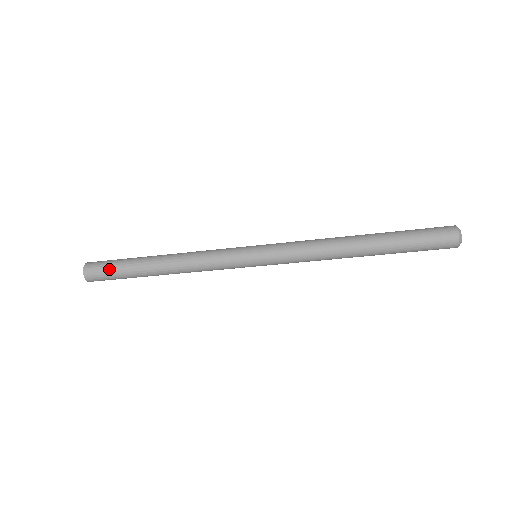
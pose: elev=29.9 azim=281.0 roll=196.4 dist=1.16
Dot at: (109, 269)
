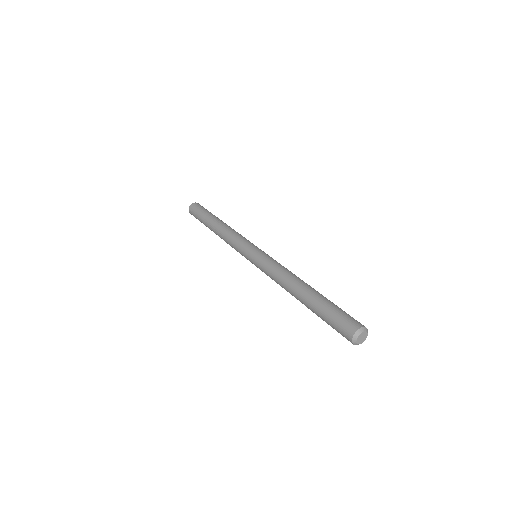
Dot at: (197, 218)
